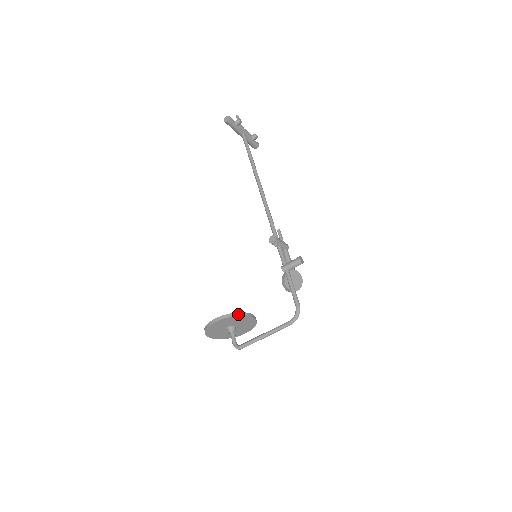
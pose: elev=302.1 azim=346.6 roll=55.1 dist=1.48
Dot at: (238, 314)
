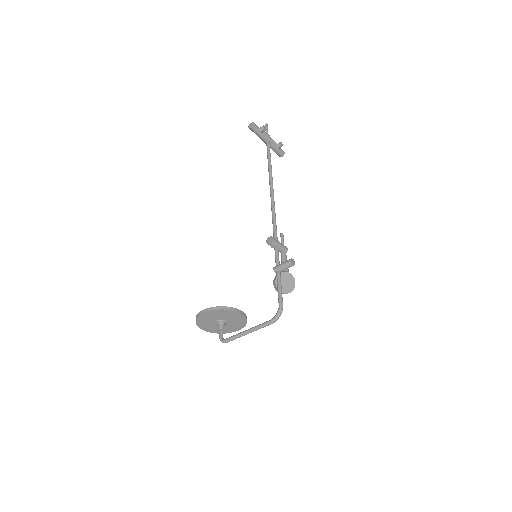
Dot at: (226, 308)
